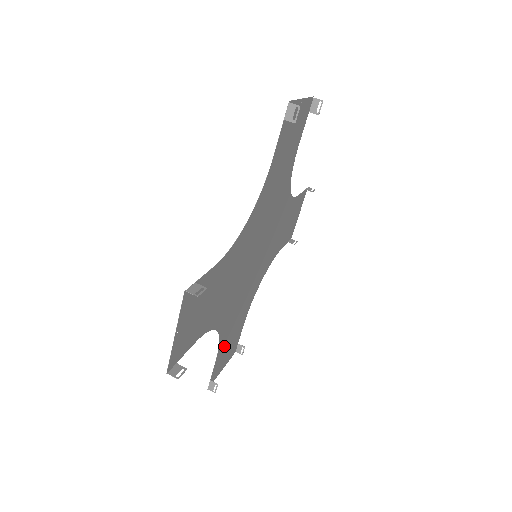
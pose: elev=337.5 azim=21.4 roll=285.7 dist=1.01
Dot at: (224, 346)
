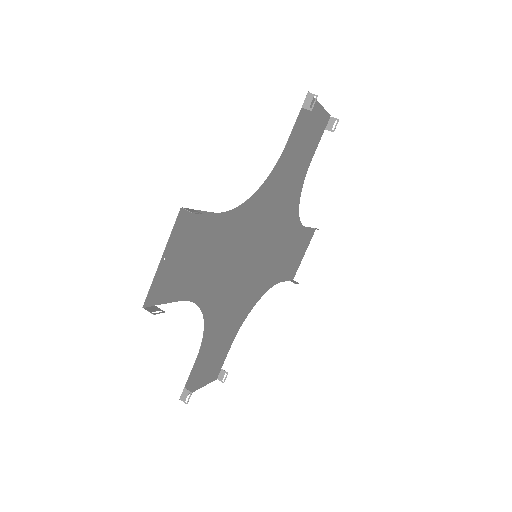
Dot at: (207, 352)
